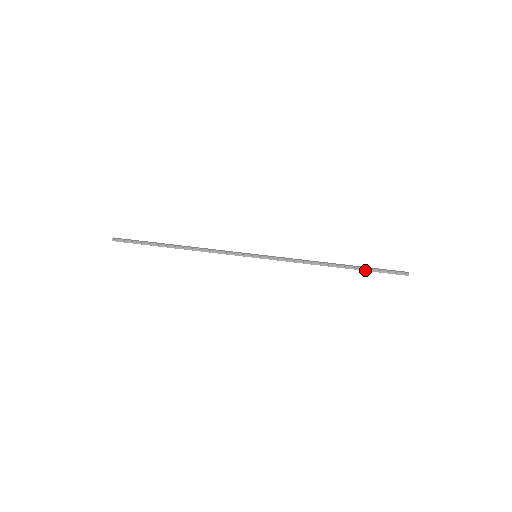
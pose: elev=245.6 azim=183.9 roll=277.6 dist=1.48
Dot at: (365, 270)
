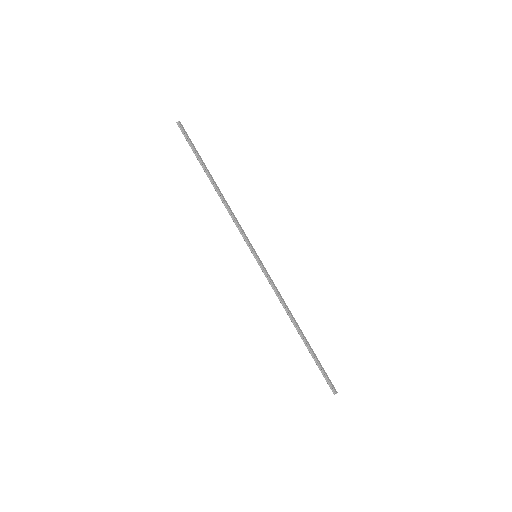
Dot at: (312, 356)
